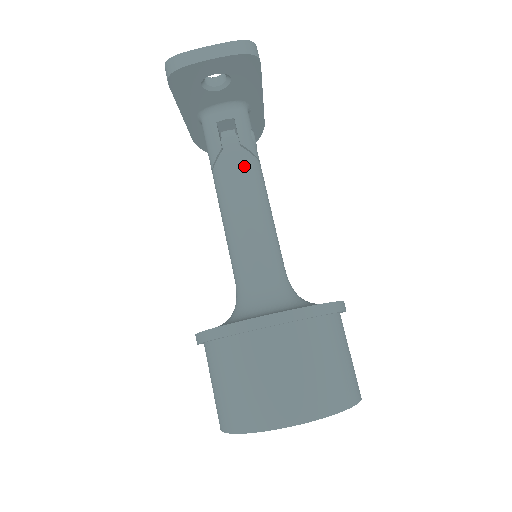
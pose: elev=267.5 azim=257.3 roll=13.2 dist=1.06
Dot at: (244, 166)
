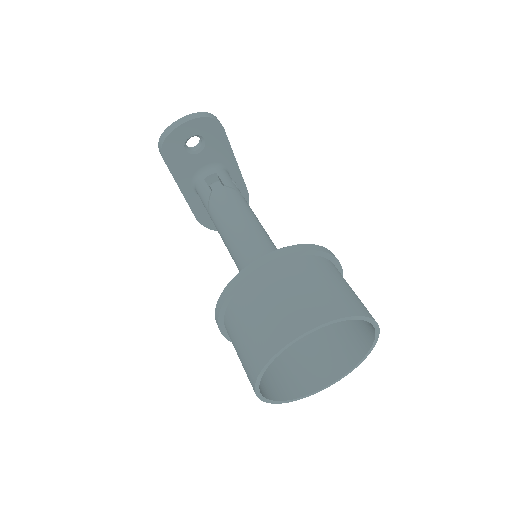
Dot at: (230, 196)
